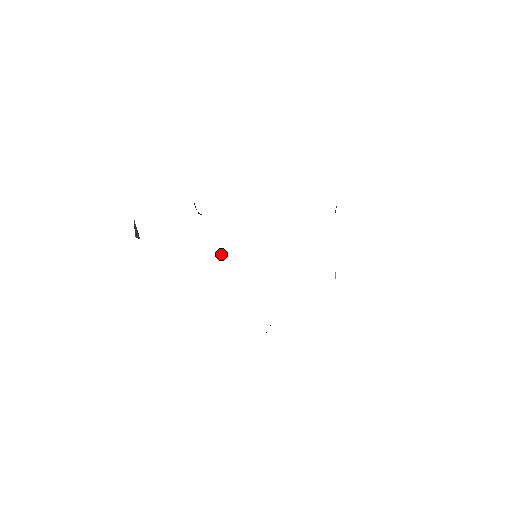
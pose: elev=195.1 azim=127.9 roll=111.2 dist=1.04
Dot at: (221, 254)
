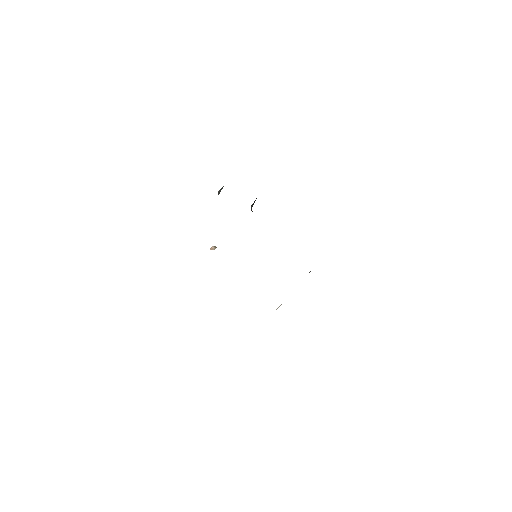
Dot at: (212, 247)
